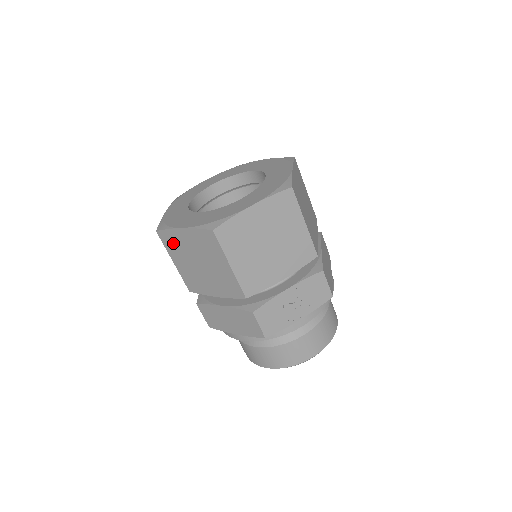
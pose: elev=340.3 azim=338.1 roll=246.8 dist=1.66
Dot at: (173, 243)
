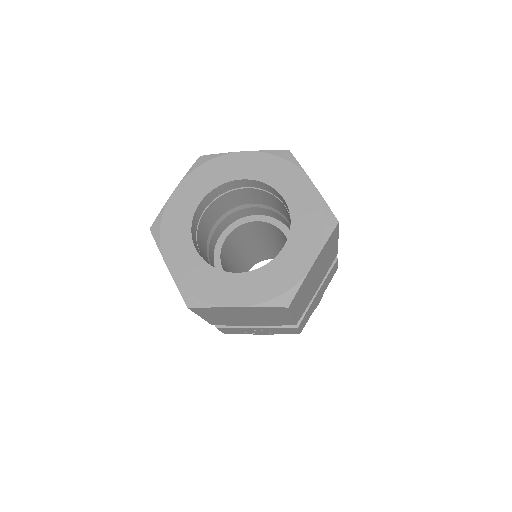
Dot at: occluded
